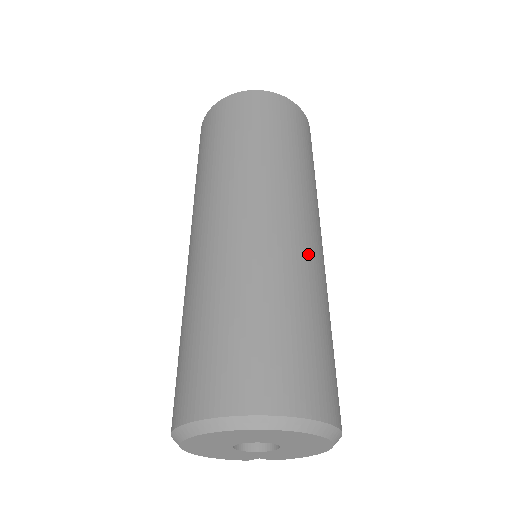
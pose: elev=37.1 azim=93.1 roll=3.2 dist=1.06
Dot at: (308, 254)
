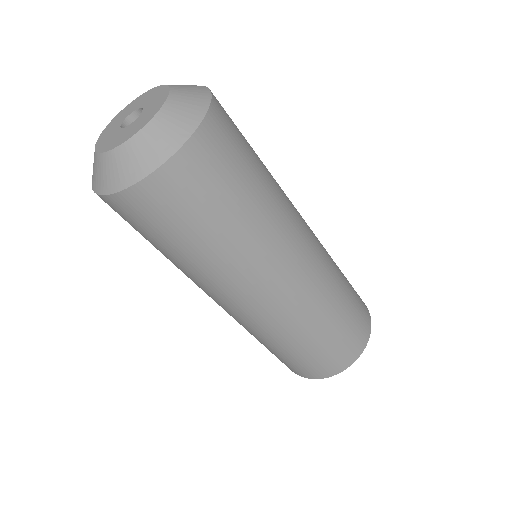
Dot at: (279, 316)
